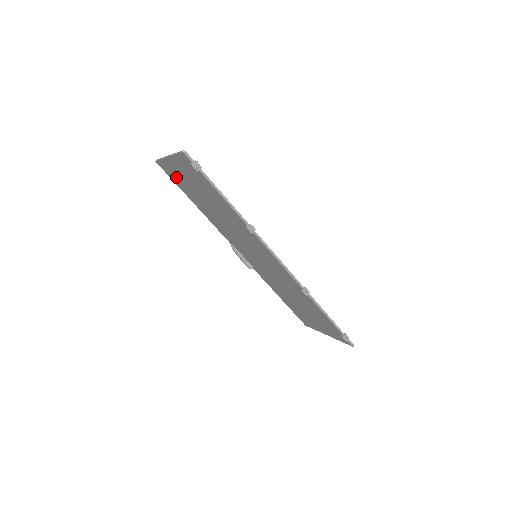
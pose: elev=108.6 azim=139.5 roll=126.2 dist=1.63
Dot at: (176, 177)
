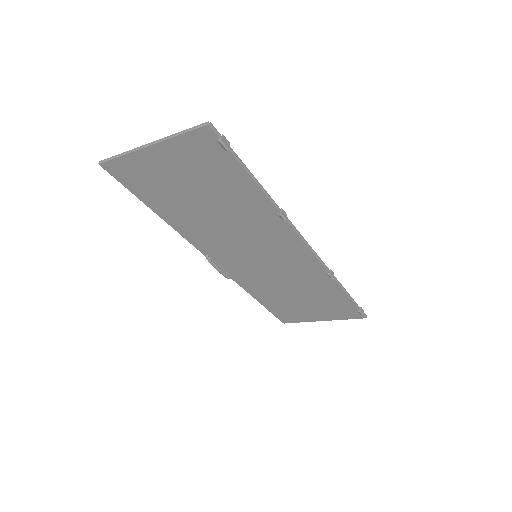
Dot at: (143, 179)
